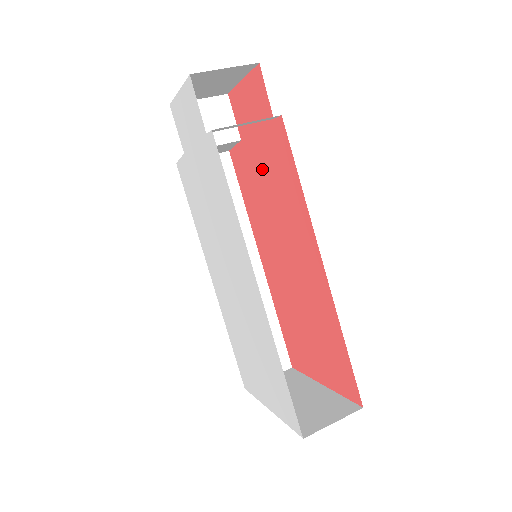
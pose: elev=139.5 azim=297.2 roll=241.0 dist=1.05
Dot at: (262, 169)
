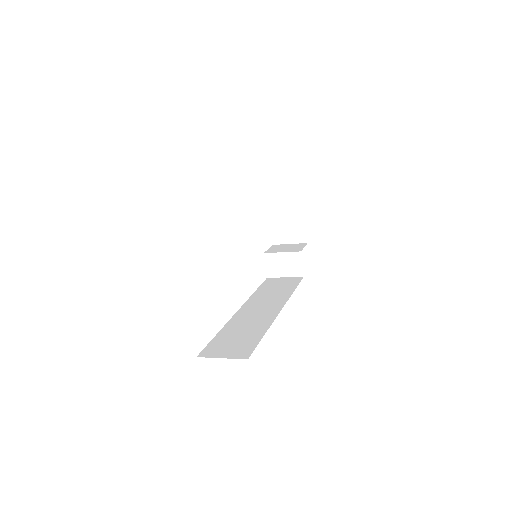
Dot at: occluded
